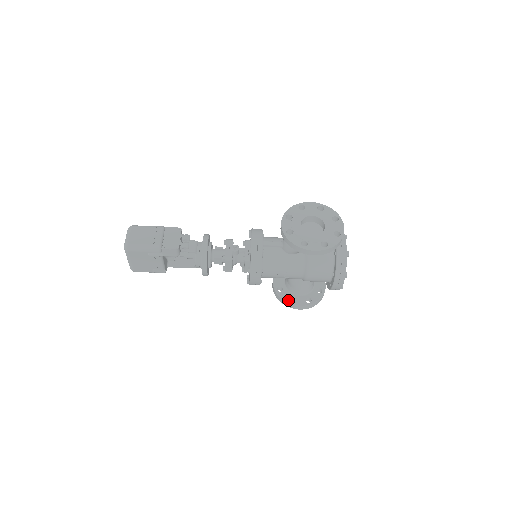
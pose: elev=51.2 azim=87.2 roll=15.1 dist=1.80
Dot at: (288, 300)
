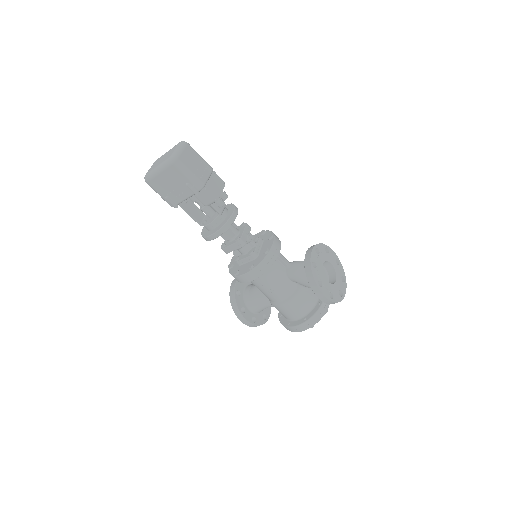
Dot at: (240, 308)
